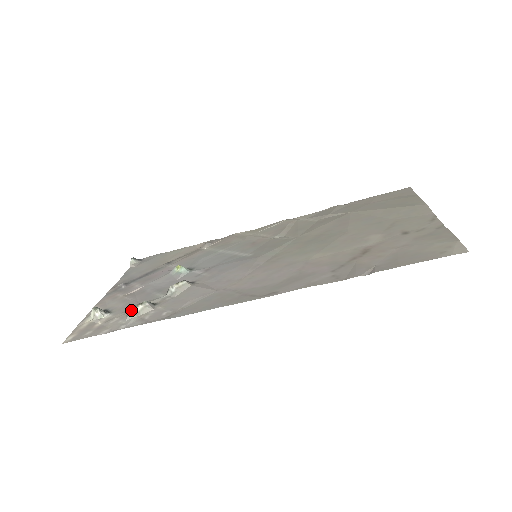
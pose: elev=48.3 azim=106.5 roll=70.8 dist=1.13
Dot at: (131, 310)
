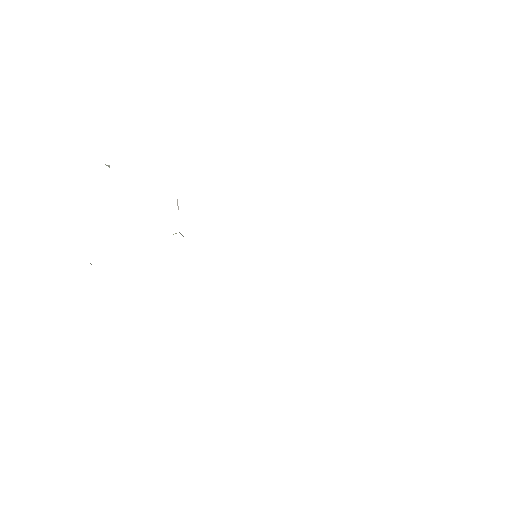
Dot at: occluded
